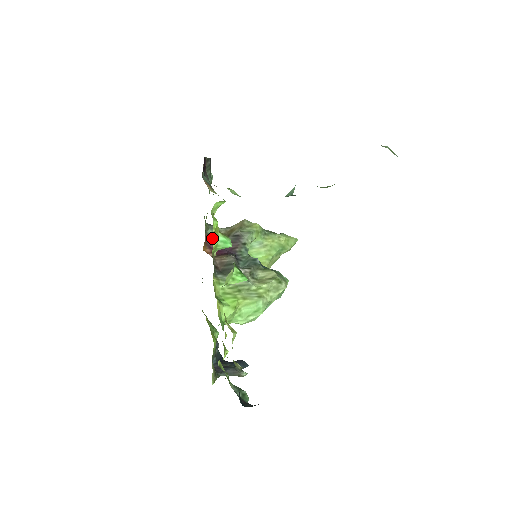
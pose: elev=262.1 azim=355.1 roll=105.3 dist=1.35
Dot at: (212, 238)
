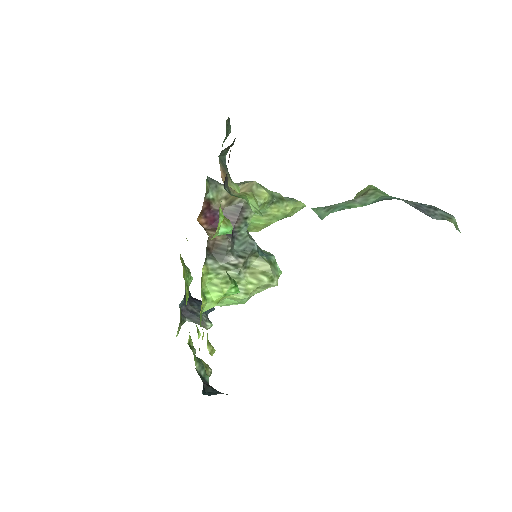
Dot at: (210, 204)
